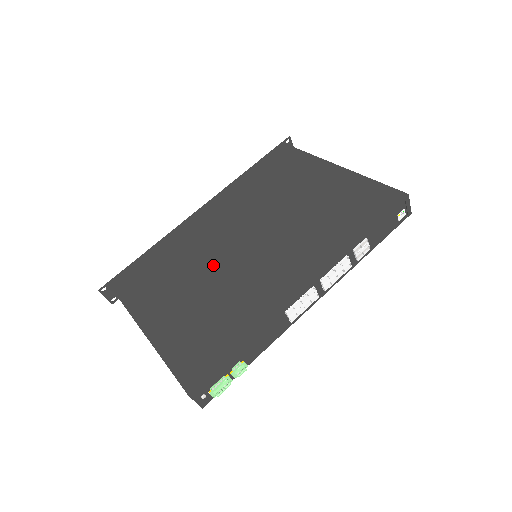
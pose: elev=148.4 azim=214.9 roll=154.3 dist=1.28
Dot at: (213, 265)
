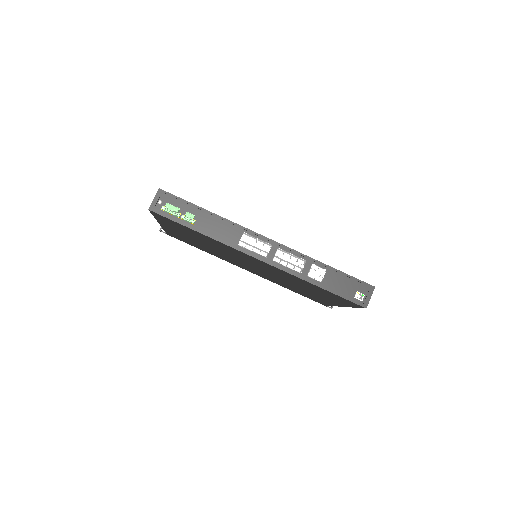
Dot at: occluded
